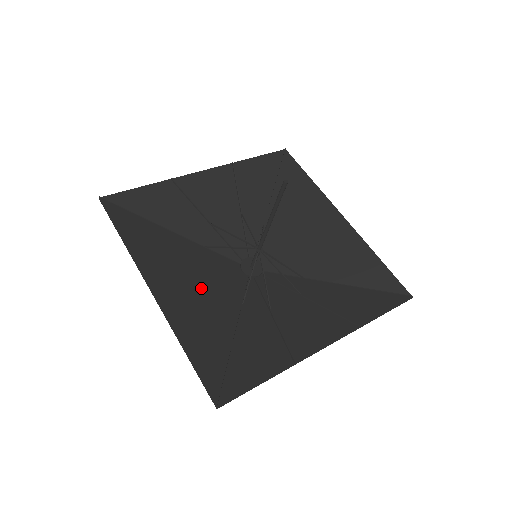
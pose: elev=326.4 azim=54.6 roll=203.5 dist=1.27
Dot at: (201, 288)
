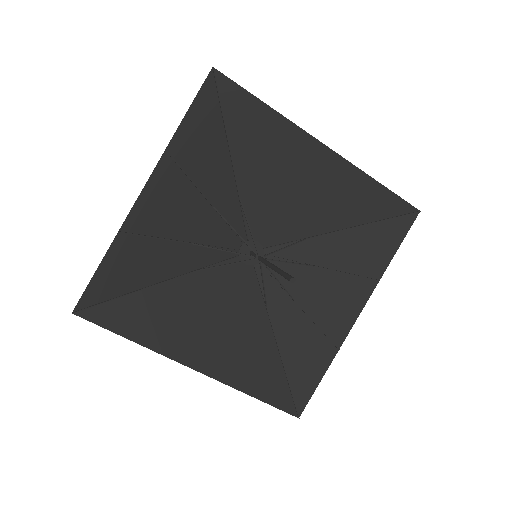
Dot at: (226, 323)
